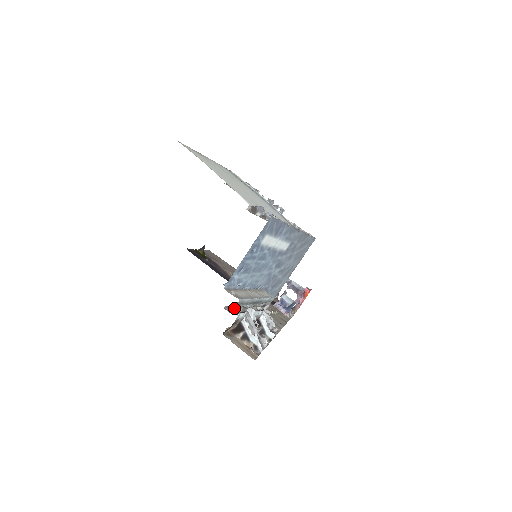
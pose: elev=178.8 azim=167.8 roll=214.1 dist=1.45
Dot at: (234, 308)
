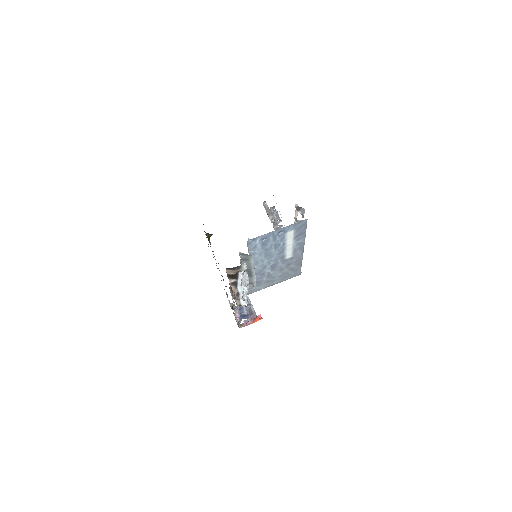
Dot at: (241, 260)
